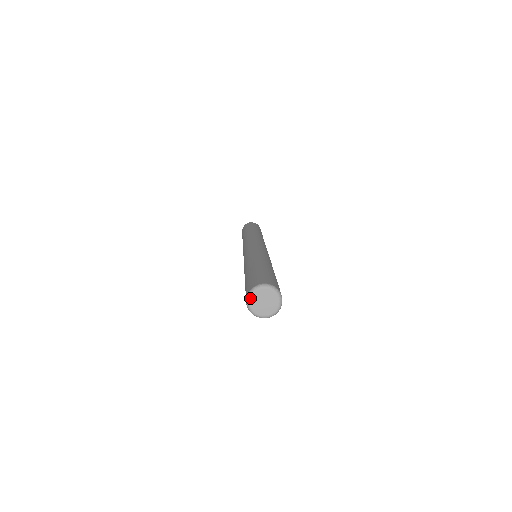
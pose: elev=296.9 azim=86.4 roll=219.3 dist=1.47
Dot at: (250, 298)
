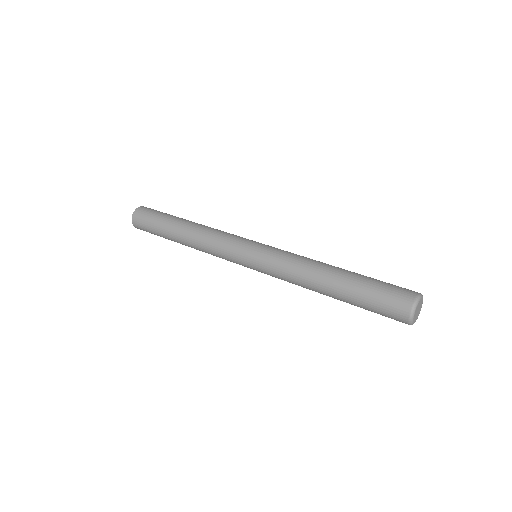
Dot at: (413, 319)
